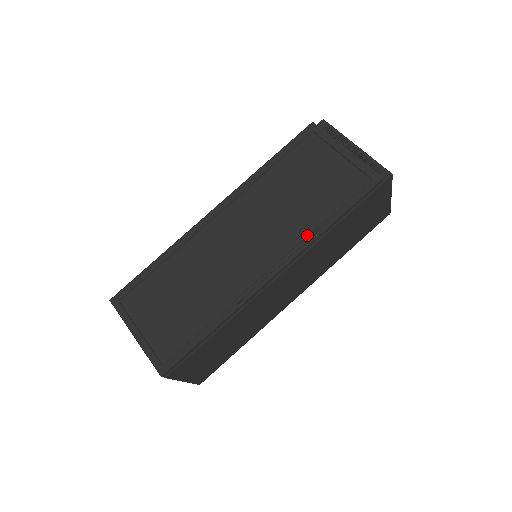
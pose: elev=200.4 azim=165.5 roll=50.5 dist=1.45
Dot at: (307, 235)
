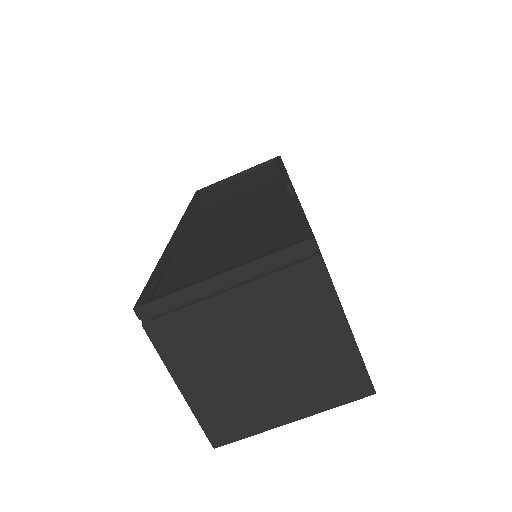
Dot at: (277, 176)
